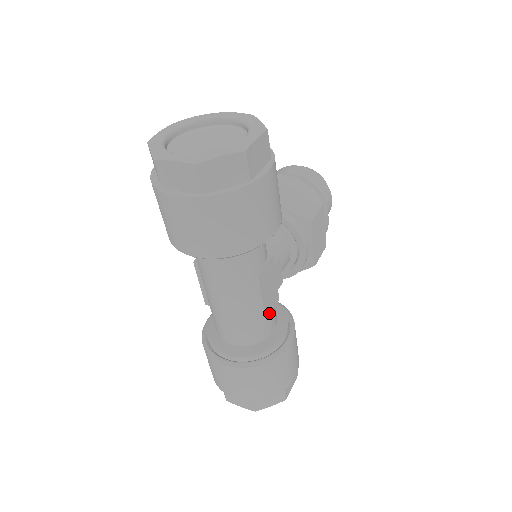
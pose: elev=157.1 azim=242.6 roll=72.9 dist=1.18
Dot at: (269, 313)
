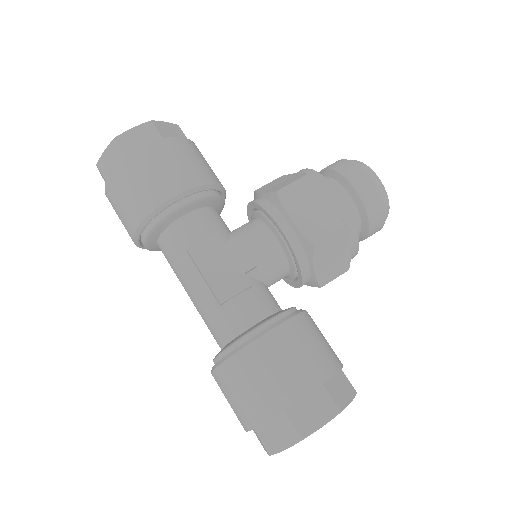
Dot at: (228, 297)
